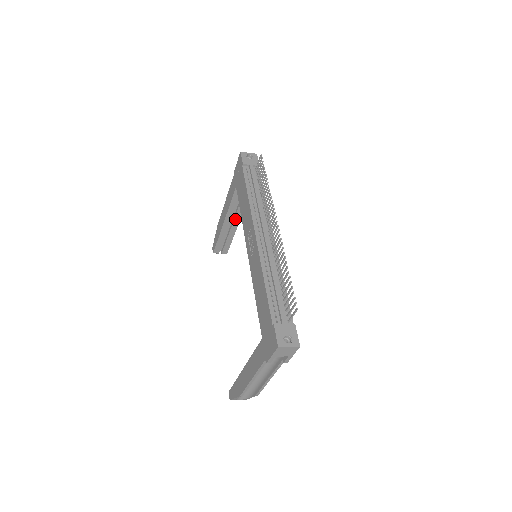
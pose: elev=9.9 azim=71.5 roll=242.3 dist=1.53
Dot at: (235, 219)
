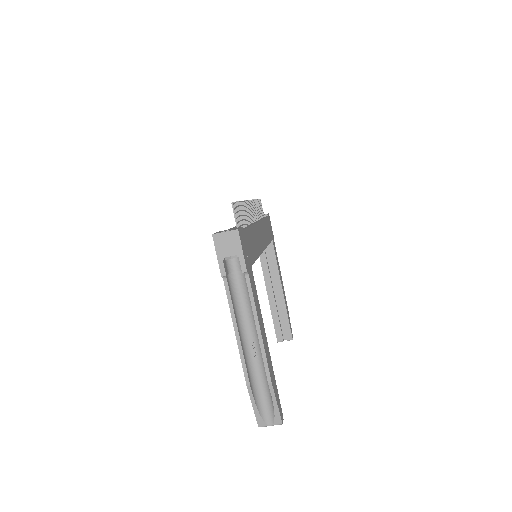
Dot at: (276, 285)
